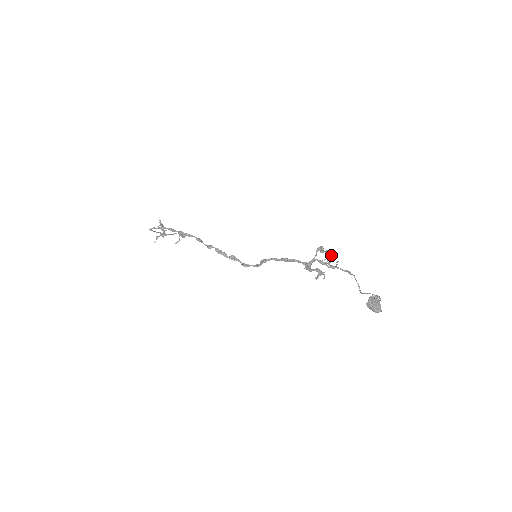
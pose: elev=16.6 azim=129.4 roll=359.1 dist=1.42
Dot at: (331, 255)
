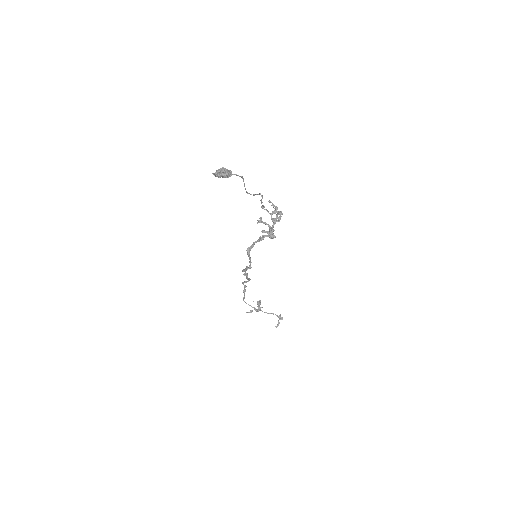
Dot at: occluded
